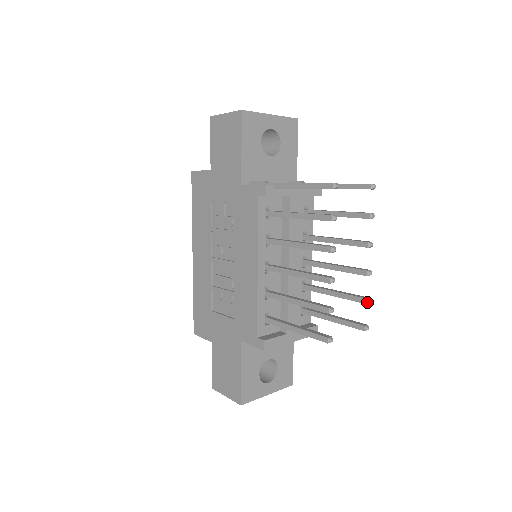
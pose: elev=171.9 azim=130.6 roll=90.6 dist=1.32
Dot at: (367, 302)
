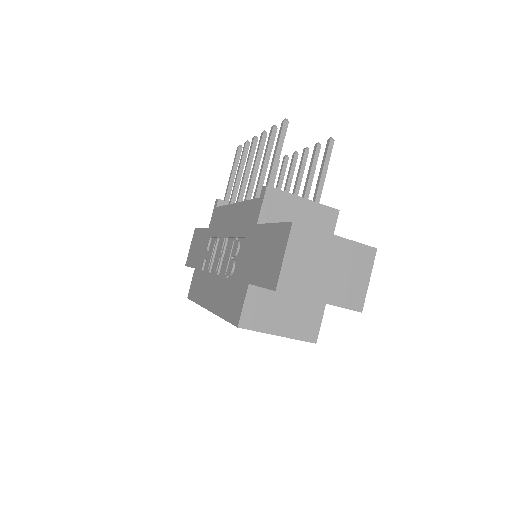
Dot at: (317, 144)
